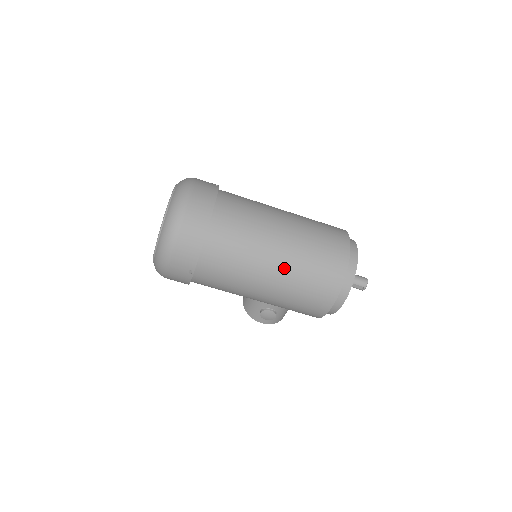
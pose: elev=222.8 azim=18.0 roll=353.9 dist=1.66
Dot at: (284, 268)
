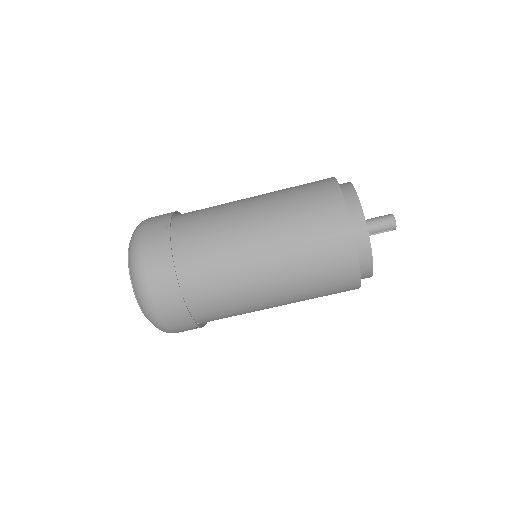
Dot at: (285, 287)
